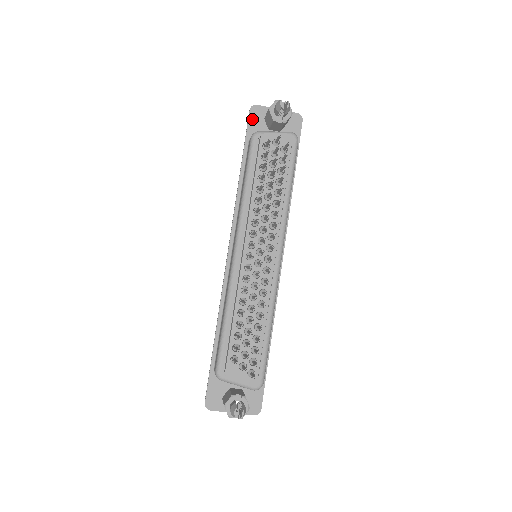
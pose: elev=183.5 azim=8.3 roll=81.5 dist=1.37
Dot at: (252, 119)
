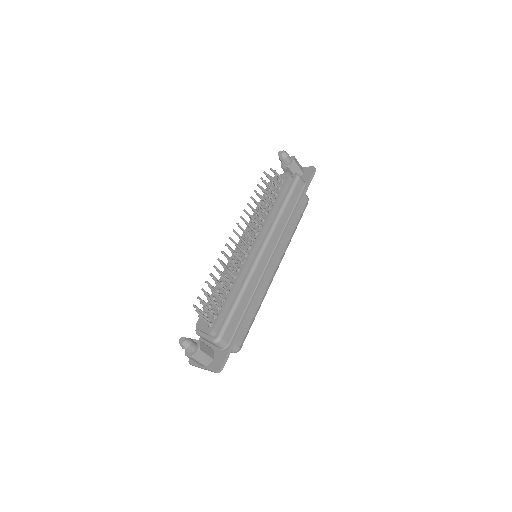
Dot at: occluded
